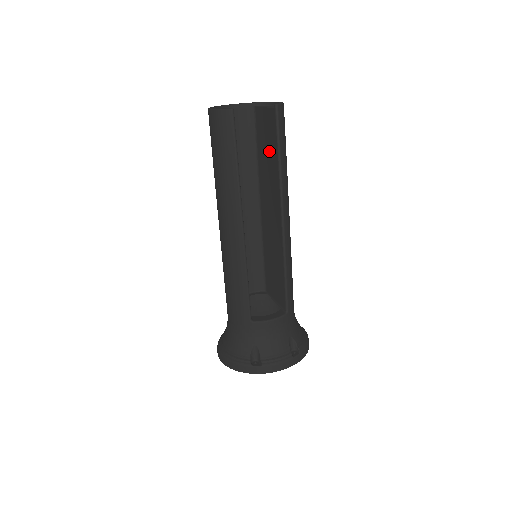
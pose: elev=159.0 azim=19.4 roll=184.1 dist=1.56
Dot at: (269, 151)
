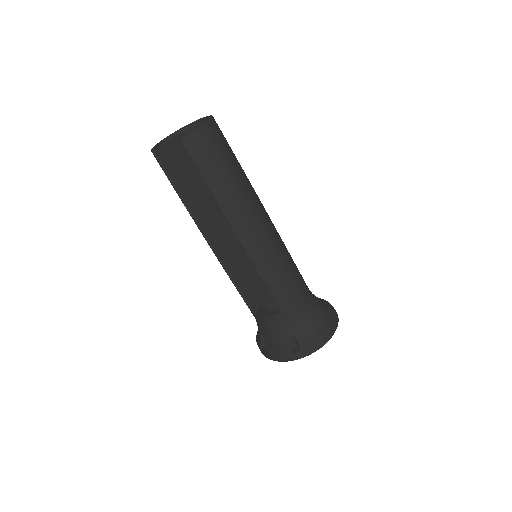
Dot at: occluded
